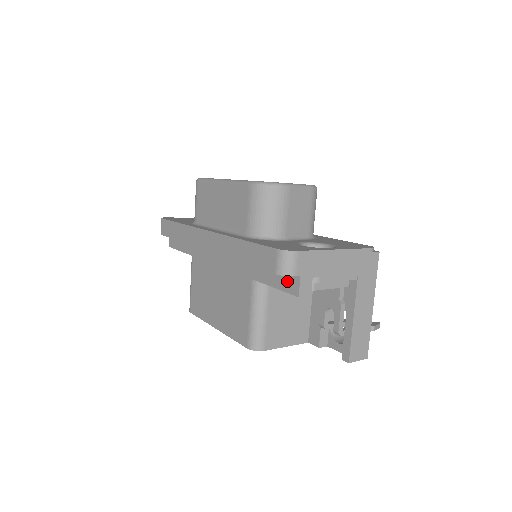
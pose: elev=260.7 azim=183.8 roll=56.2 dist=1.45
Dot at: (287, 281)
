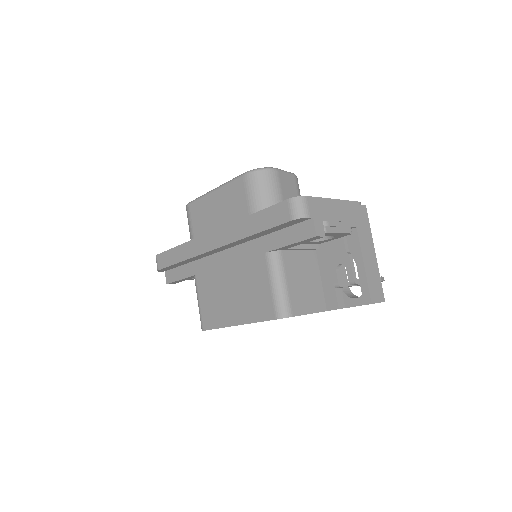
Dot at: (301, 230)
